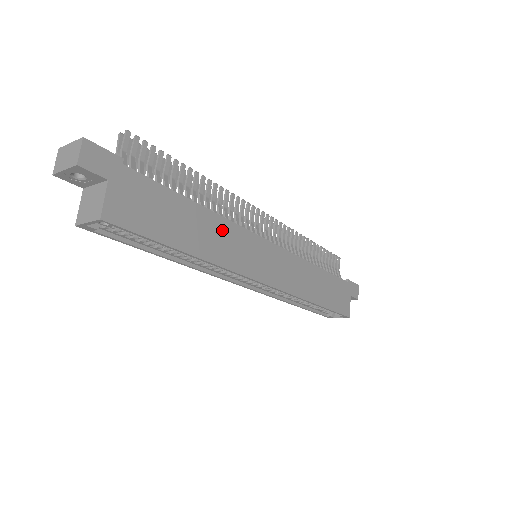
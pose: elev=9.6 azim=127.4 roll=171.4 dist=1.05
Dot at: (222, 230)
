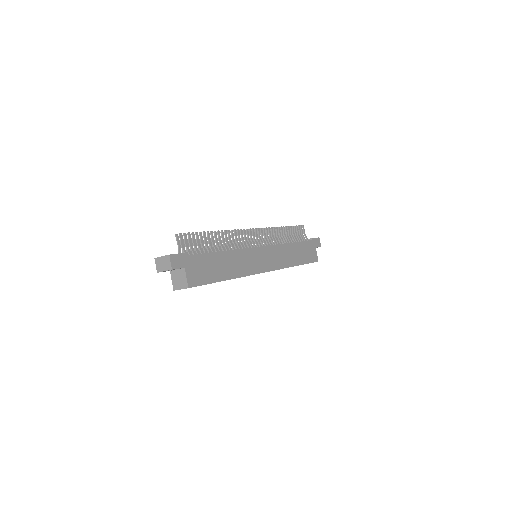
Dot at: (237, 257)
